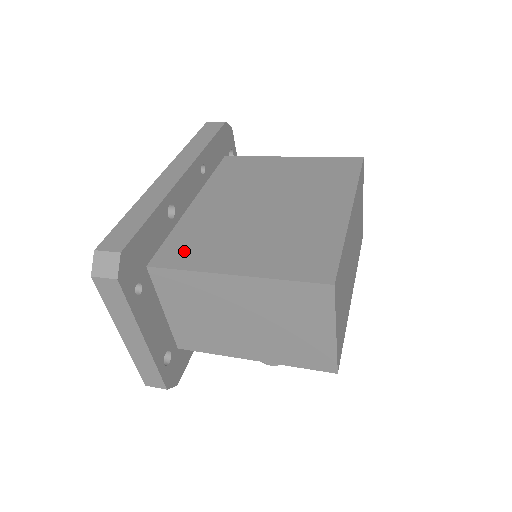
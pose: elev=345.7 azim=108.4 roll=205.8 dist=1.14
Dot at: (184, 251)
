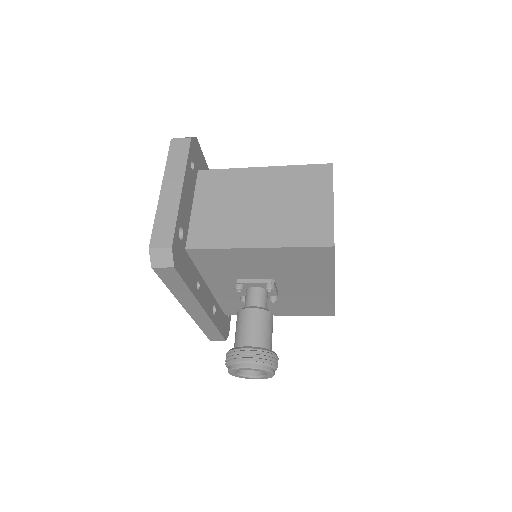
Dot at: occluded
